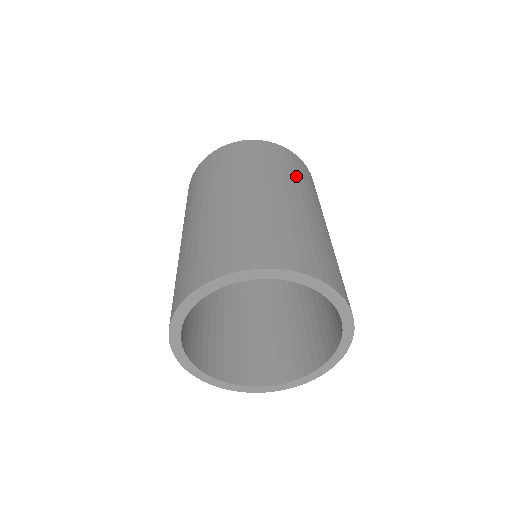
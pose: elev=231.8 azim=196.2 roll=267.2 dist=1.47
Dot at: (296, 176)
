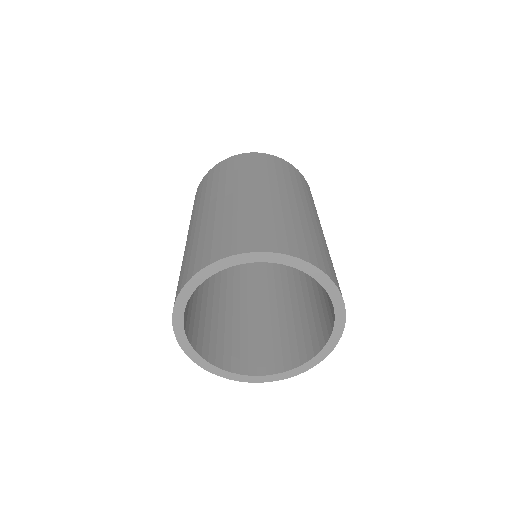
Dot at: occluded
